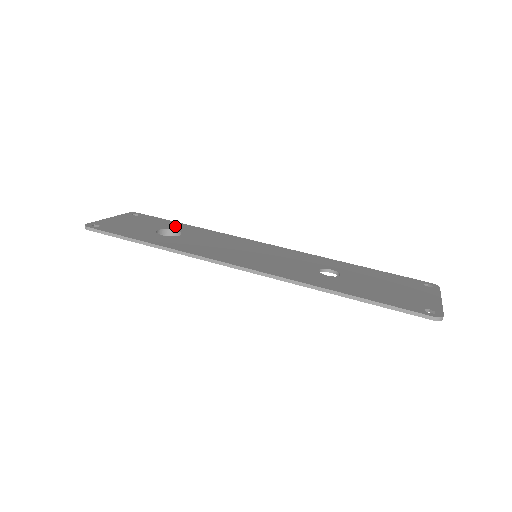
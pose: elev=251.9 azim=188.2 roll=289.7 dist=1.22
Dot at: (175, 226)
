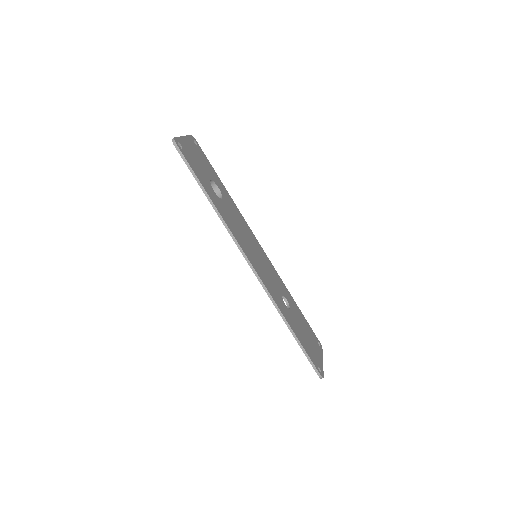
Dot at: (218, 181)
